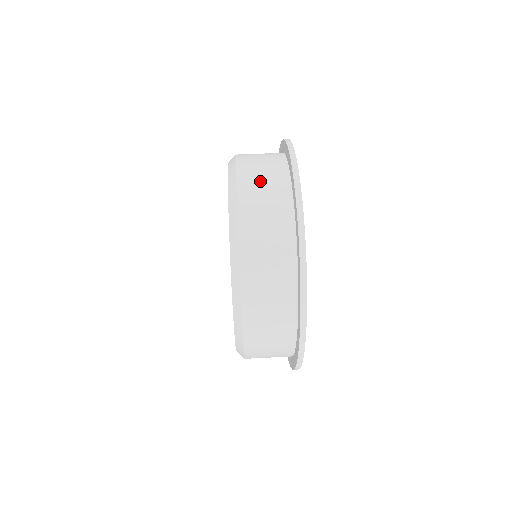
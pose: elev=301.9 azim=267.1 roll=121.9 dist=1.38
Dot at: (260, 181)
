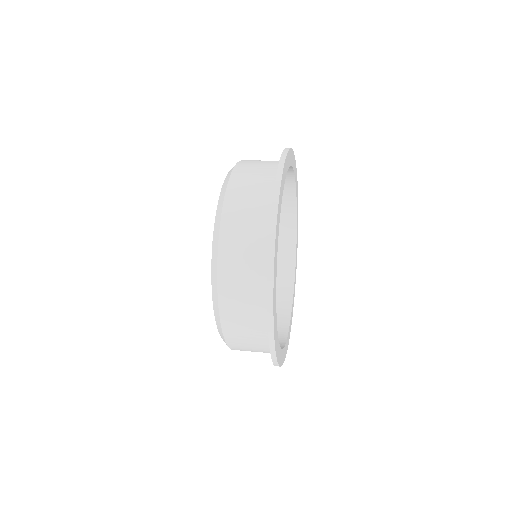
Dot at: occluded
